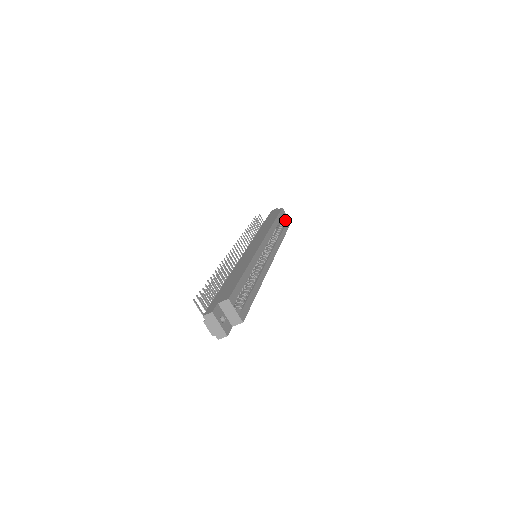
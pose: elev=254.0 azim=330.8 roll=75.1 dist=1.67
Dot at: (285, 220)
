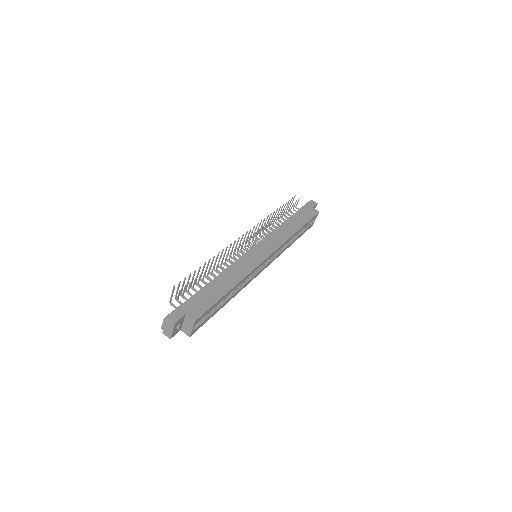
Dot at: (311, 222)
